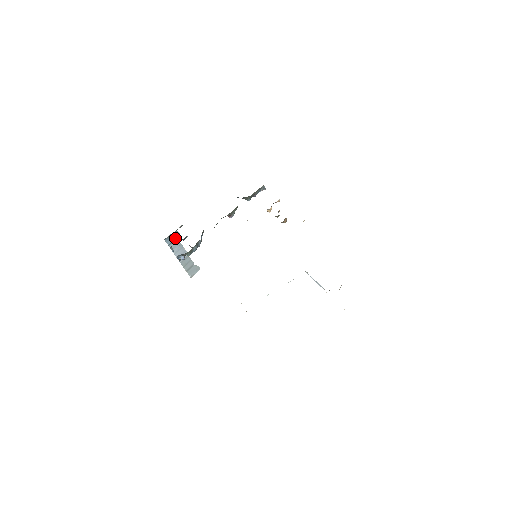
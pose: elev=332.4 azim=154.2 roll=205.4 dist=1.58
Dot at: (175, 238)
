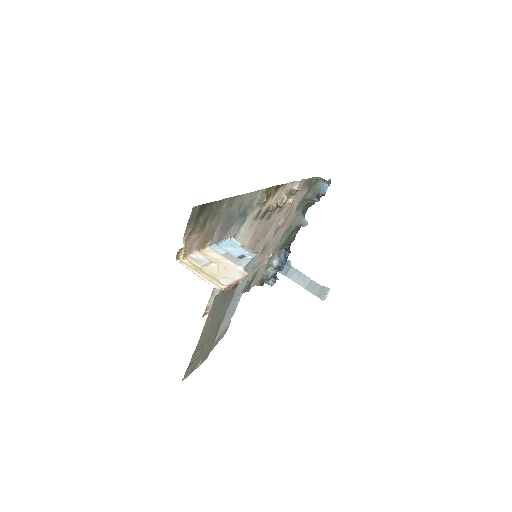
Dot at: (288, 267)
